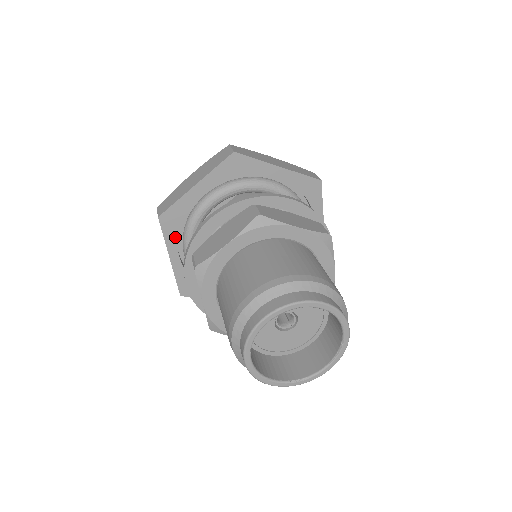
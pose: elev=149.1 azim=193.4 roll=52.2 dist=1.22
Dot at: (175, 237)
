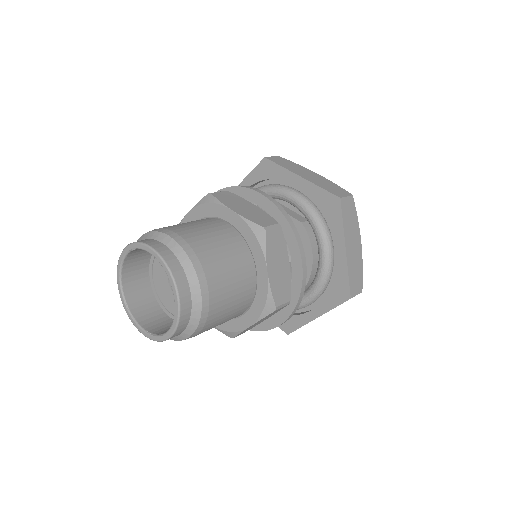
Dot at: (256, 180)
